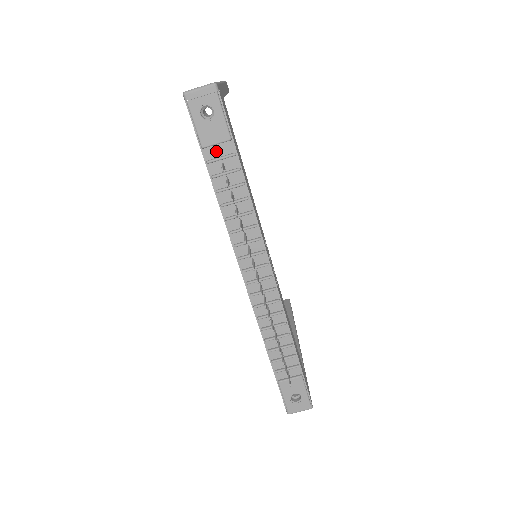
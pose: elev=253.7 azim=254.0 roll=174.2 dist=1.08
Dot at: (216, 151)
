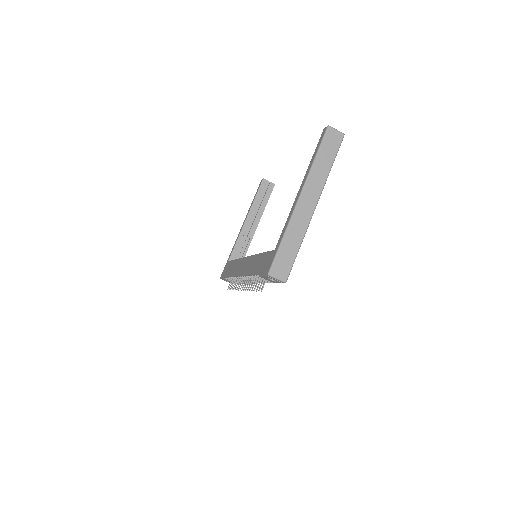
Dot at: (262, 289)
